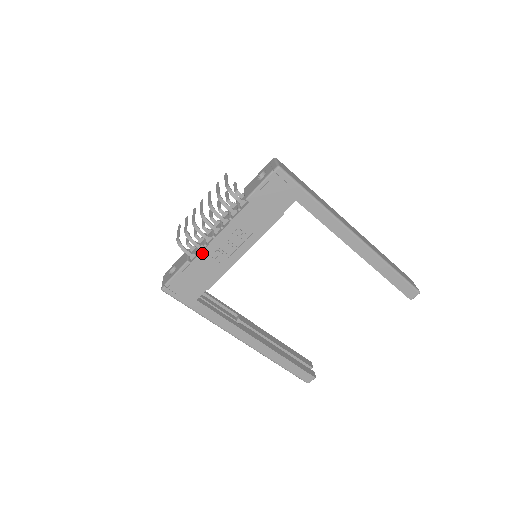
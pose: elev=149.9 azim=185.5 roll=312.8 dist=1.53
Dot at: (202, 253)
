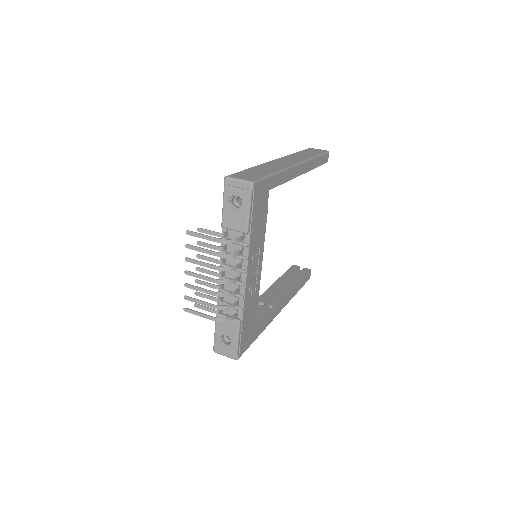
Dot at: (244, 304)
